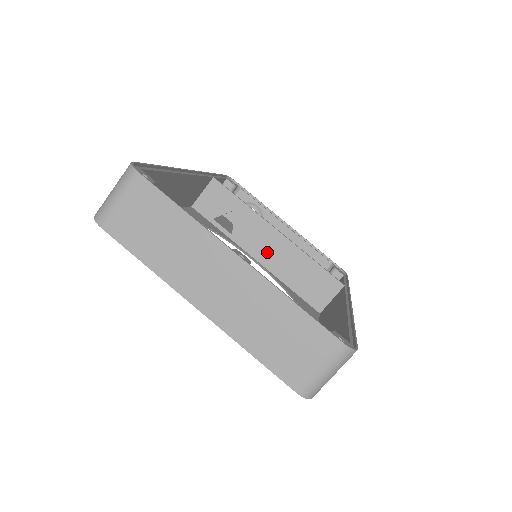
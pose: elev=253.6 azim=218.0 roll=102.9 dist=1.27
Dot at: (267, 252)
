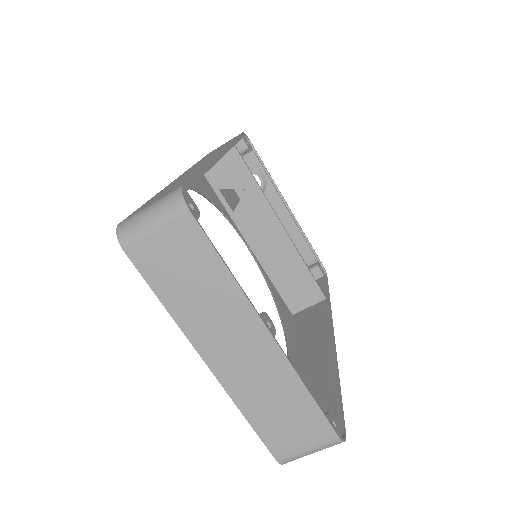
Dot at: (263, 242)
